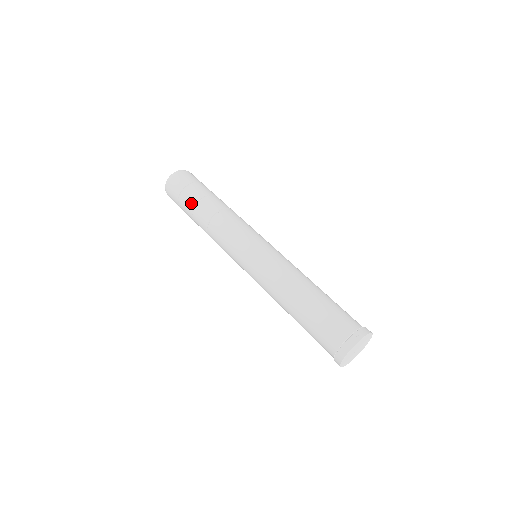
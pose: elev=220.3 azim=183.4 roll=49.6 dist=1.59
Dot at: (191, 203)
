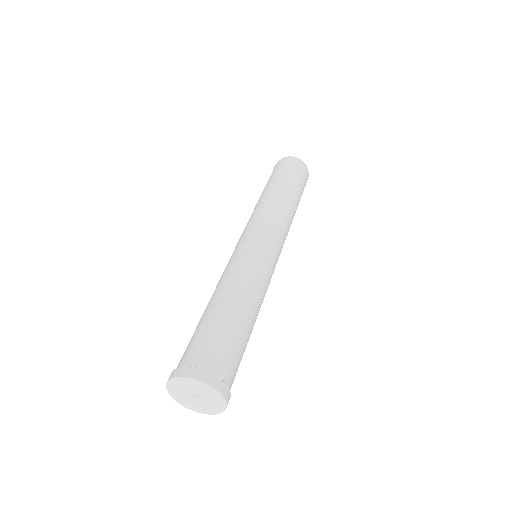
Dot at: (268, 183)
